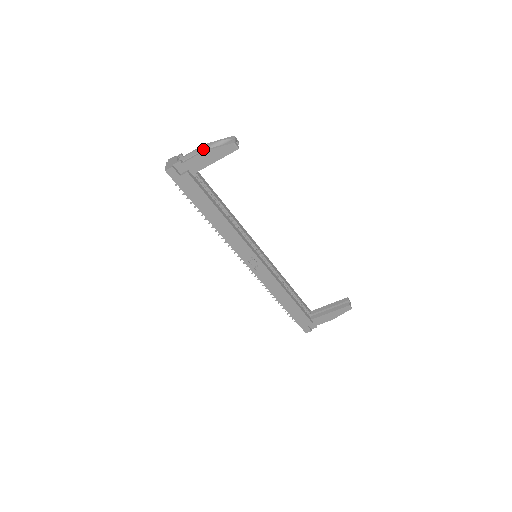
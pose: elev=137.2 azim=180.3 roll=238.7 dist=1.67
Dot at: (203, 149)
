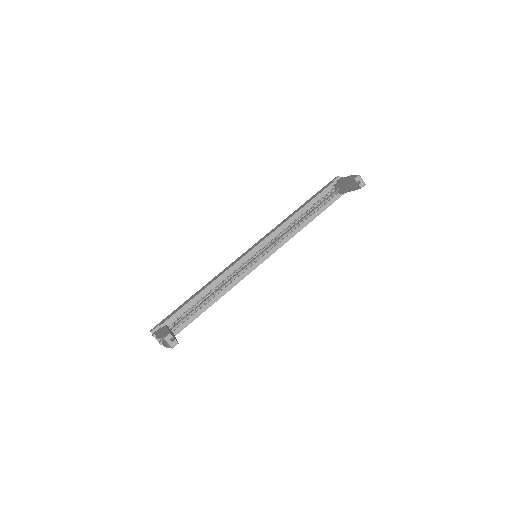
Dot at: occluded
